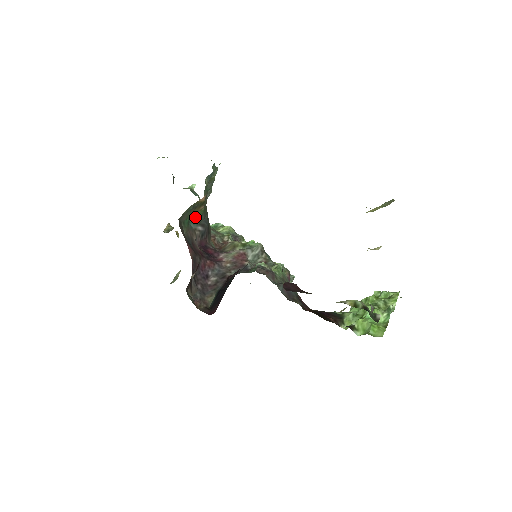
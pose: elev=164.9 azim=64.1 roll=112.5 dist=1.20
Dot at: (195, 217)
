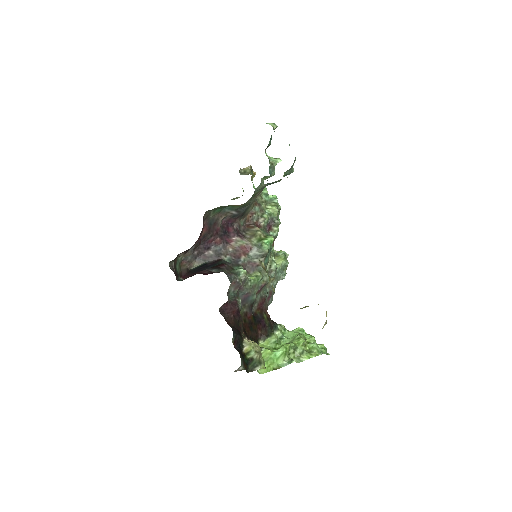
Dot at: (232, 206)
